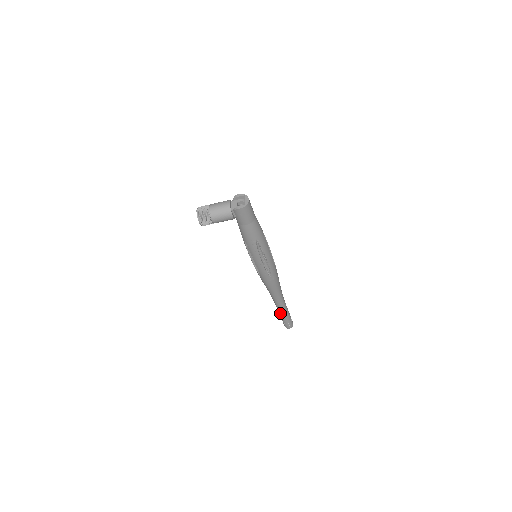
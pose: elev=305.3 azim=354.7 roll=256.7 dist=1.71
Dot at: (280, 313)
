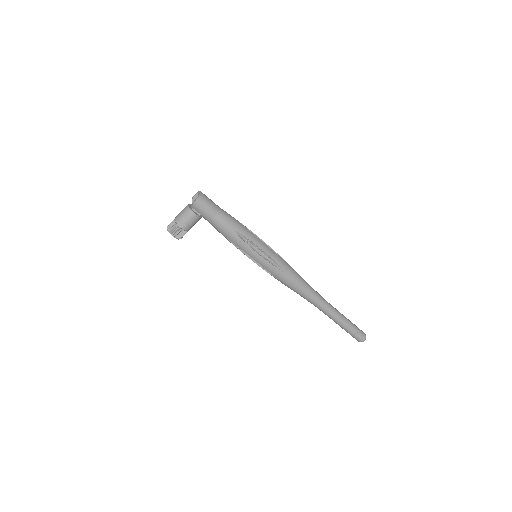
Dot at: (336, 322)
